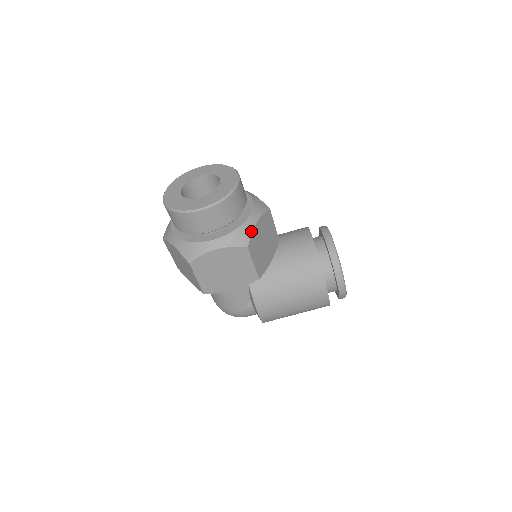
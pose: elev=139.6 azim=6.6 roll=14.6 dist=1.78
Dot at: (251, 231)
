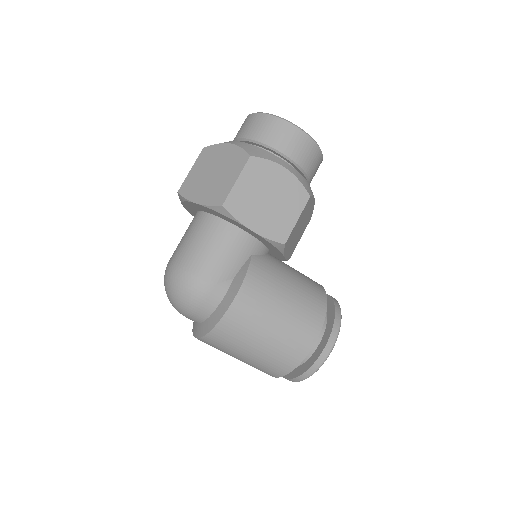
Dot at: (313, 195)
